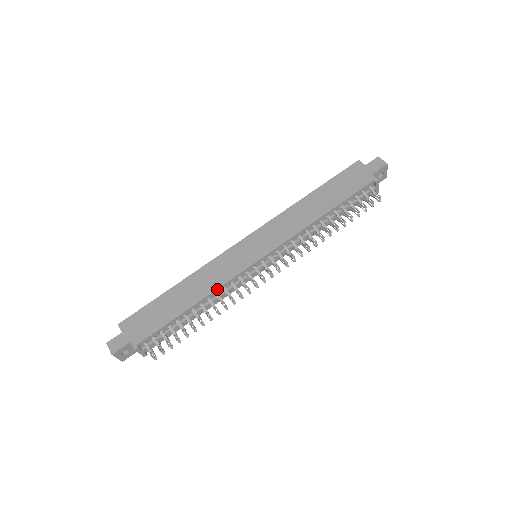
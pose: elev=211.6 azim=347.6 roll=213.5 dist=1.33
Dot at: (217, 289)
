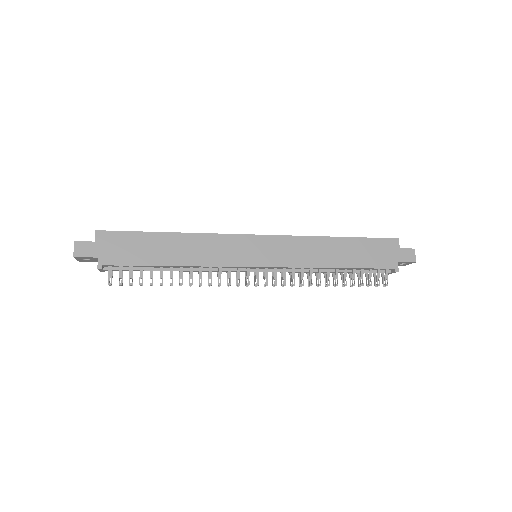
Dot at: (204, 266)
